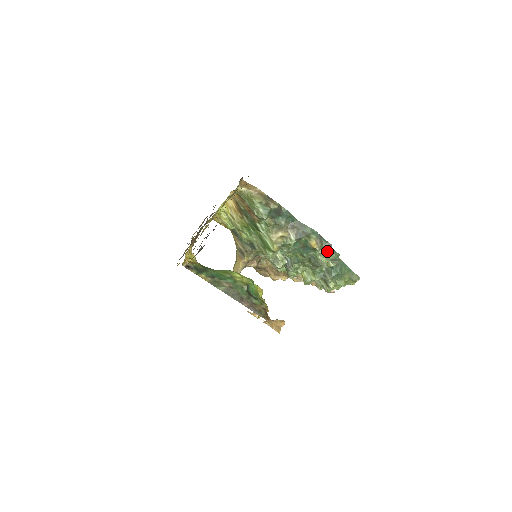
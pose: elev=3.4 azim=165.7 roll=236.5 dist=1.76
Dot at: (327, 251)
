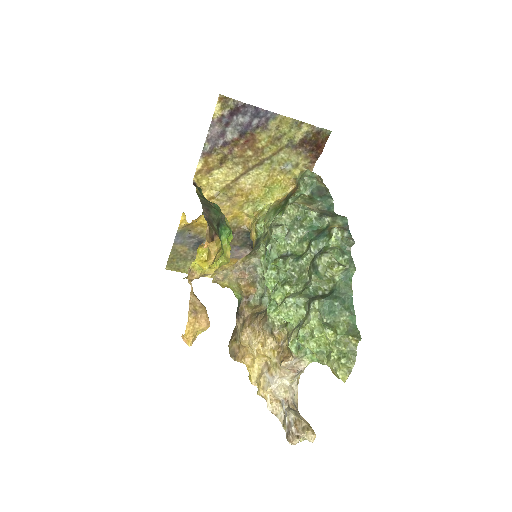
Dot at: (343, 253)
